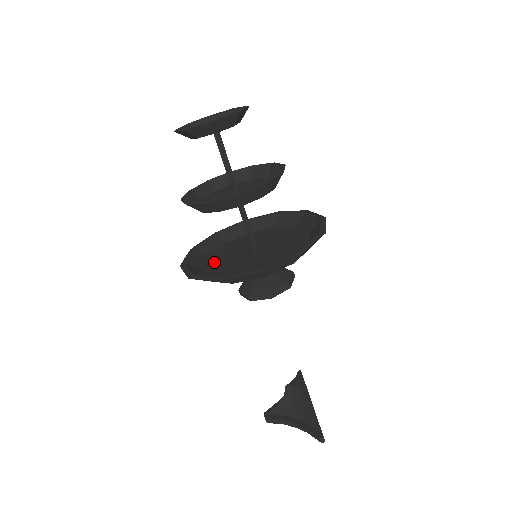
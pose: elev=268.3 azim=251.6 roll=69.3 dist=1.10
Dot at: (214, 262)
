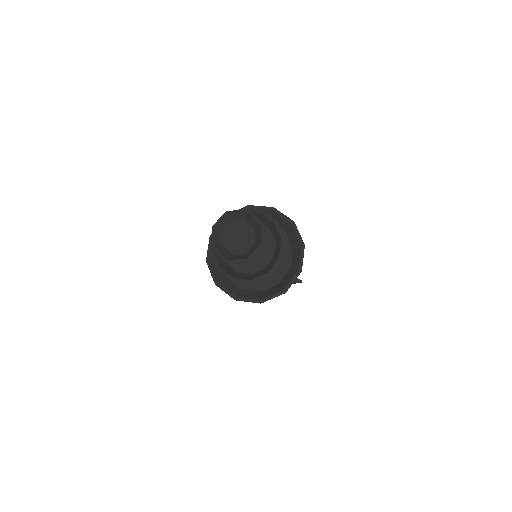
Dot at: occluded
